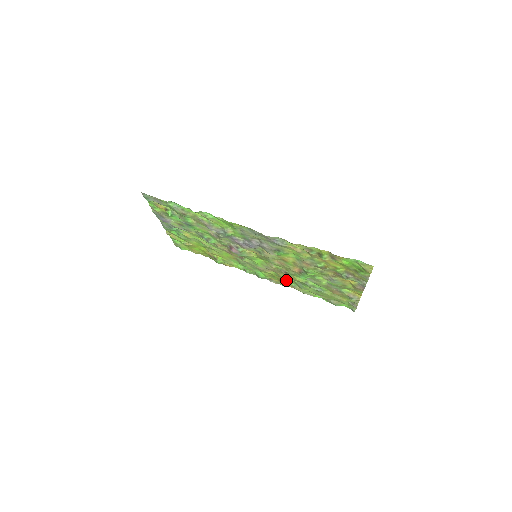
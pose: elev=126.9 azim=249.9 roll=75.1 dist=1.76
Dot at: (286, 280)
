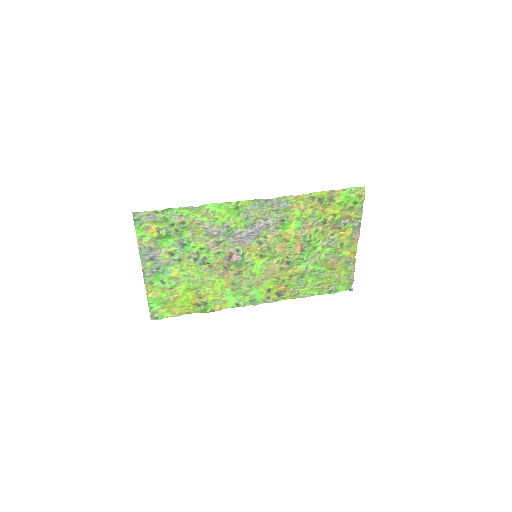
Dot at: (285, 283)
